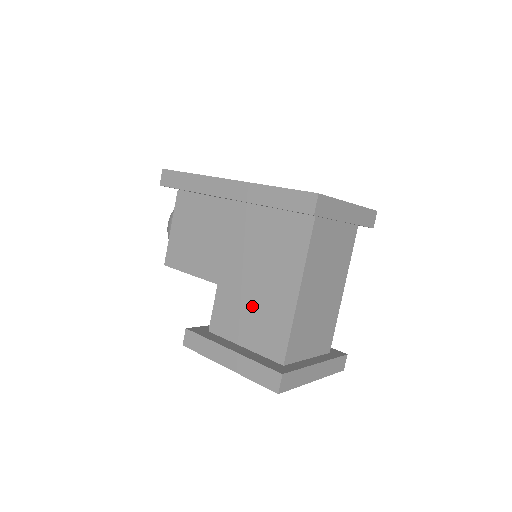
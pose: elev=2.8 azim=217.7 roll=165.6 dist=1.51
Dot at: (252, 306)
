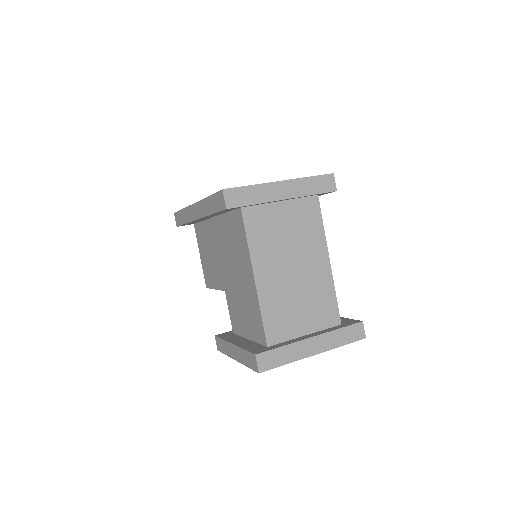
Dot at: (241, 302)
